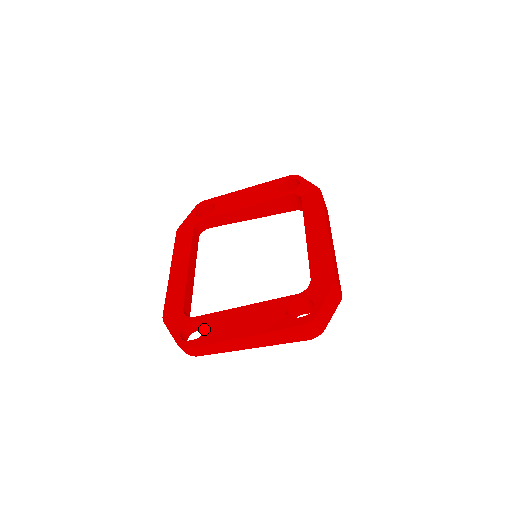
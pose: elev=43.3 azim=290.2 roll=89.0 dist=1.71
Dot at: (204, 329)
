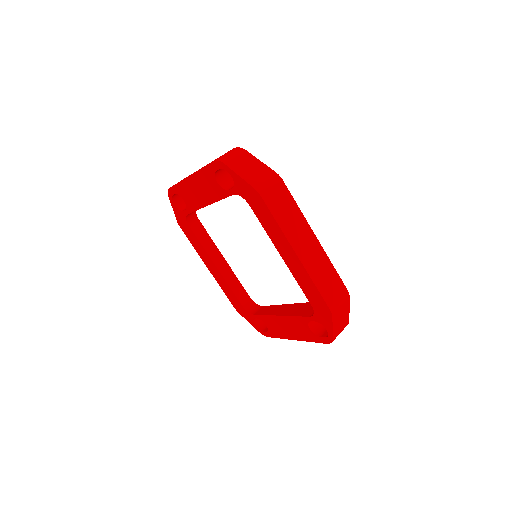
Dot at: occluded
